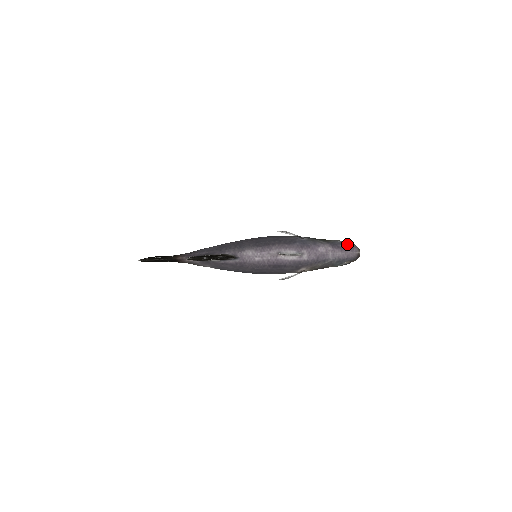
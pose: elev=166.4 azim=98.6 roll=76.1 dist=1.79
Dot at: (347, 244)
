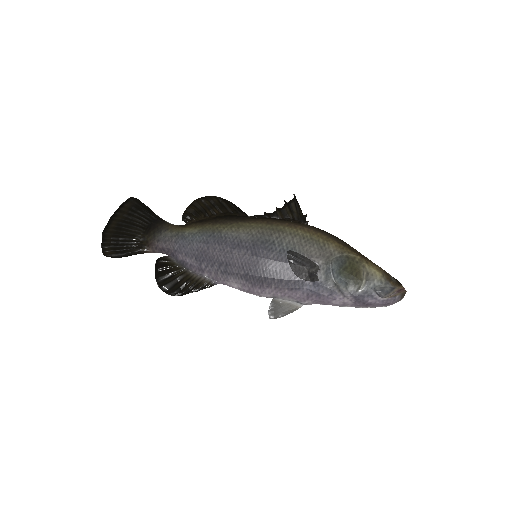
Dot at: (382, 298)
